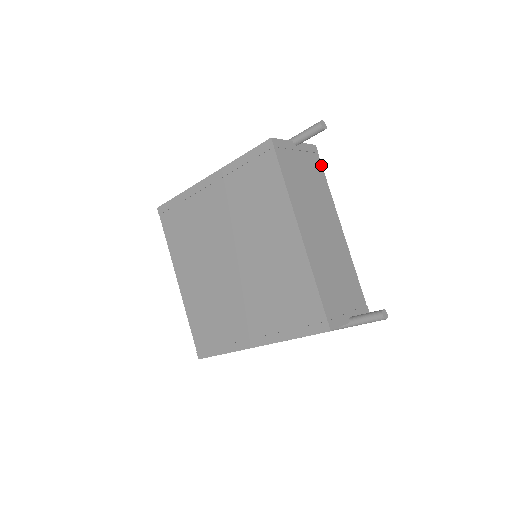
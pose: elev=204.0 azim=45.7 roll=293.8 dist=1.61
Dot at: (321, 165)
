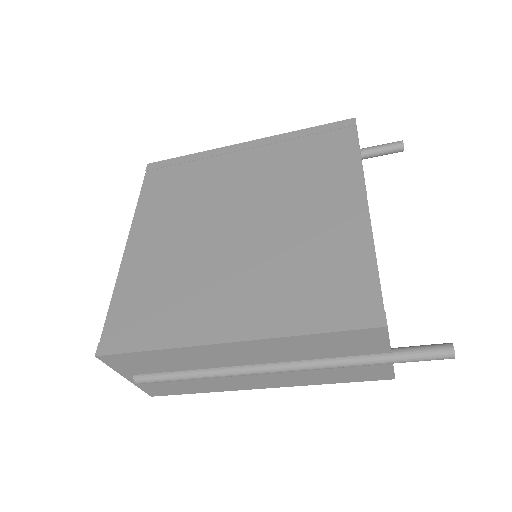
Dot at: occluded
